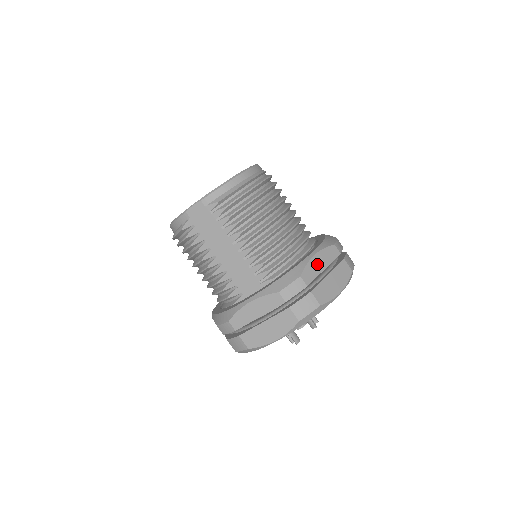
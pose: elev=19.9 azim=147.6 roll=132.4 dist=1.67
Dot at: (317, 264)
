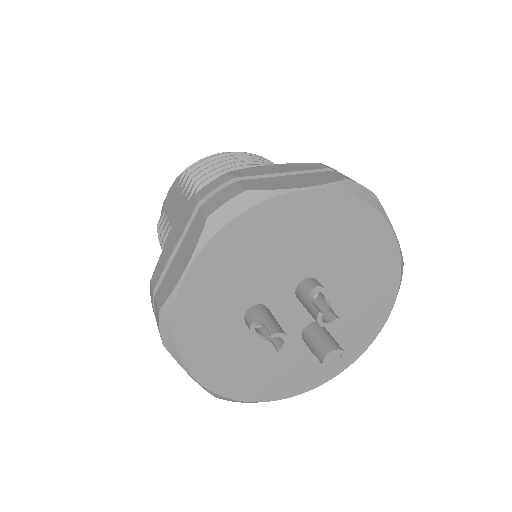
Dot at: (270, 169)
